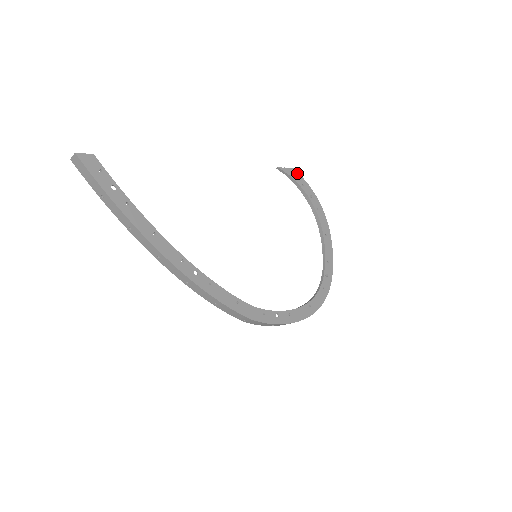
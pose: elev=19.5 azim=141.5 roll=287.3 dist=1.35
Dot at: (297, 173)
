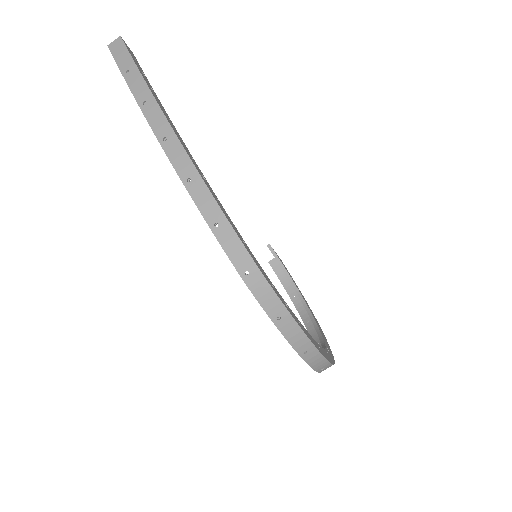
Dot at: occluded
